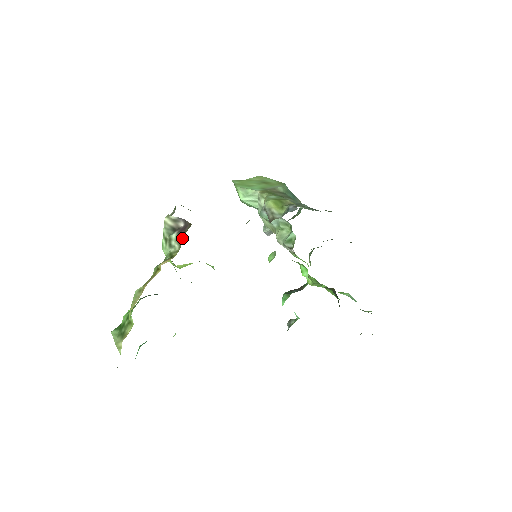
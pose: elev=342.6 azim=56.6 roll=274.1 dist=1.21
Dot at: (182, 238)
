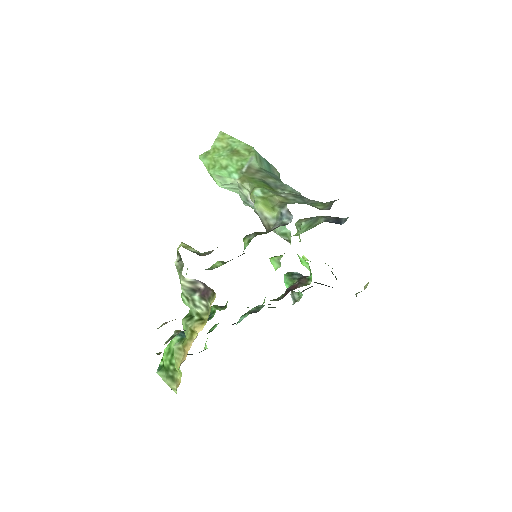
Dot at: (208, 303)
